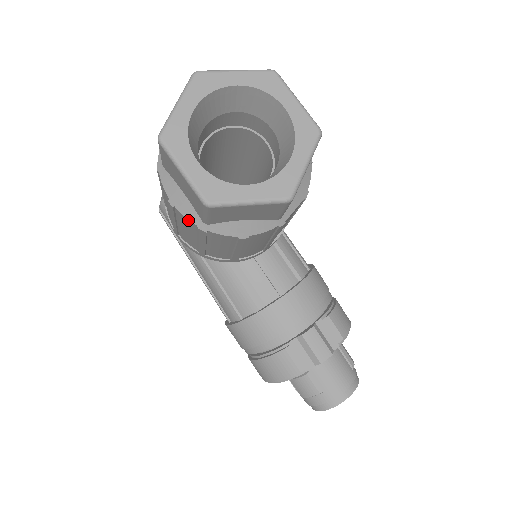
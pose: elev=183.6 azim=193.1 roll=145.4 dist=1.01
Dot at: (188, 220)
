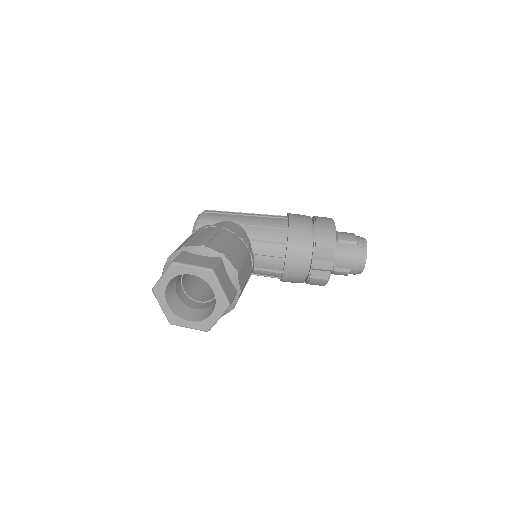
Dot at: occluded
